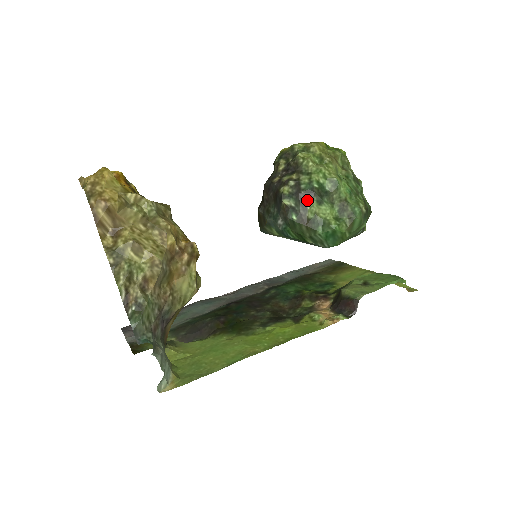
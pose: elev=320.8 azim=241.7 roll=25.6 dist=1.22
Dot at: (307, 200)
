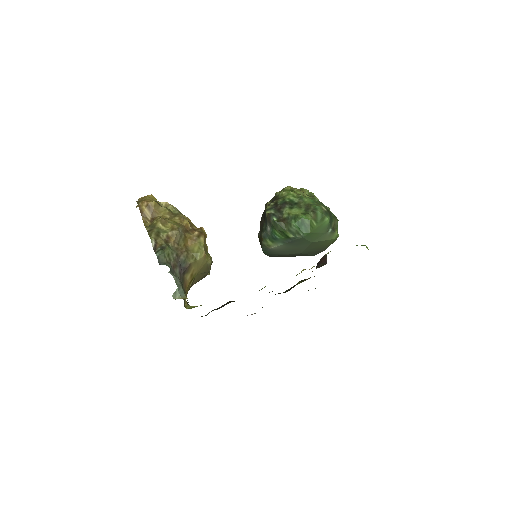
Dot at: (282, 209)
